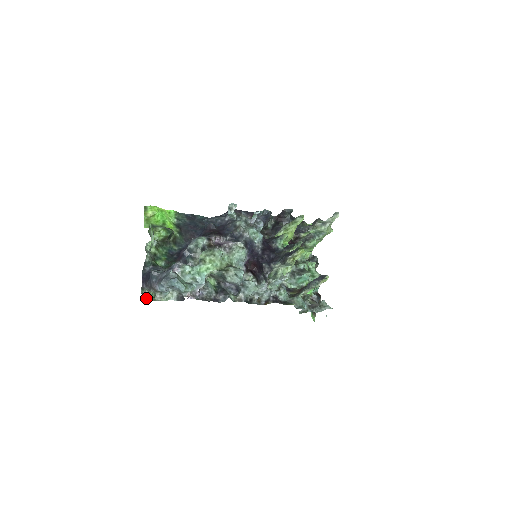
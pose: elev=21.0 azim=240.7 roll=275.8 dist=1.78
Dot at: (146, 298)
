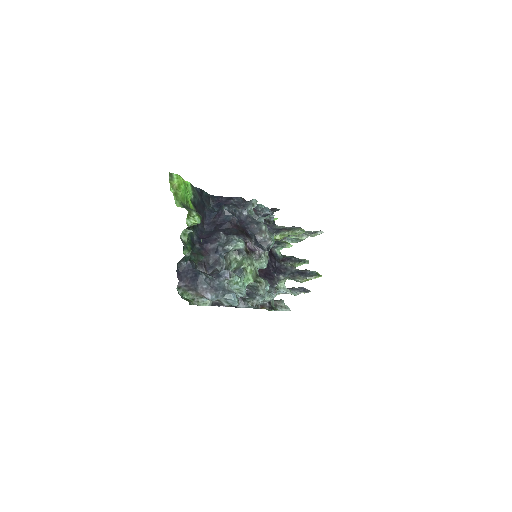
Dot at: (189, 303)
